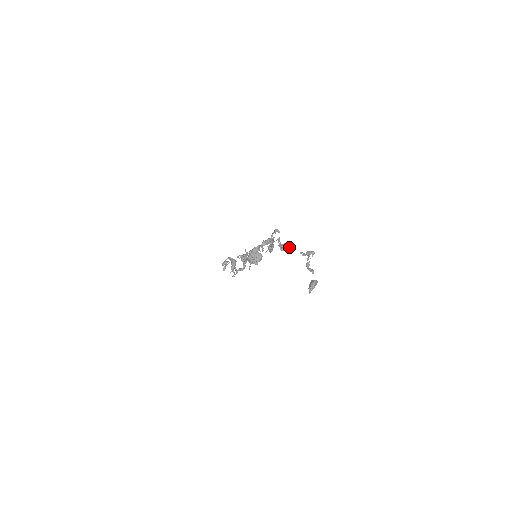
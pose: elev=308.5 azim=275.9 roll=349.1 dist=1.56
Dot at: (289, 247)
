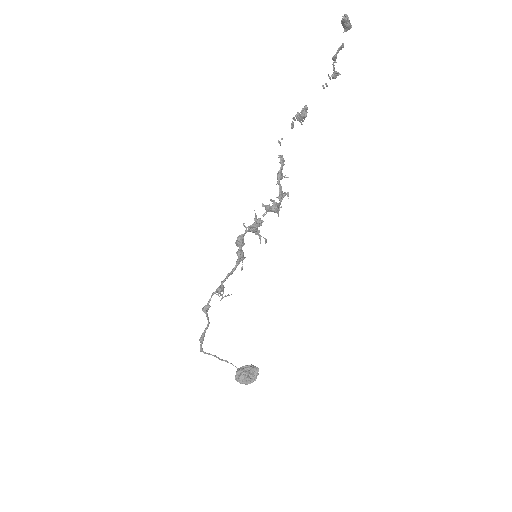
Dot at: (307, 108)
